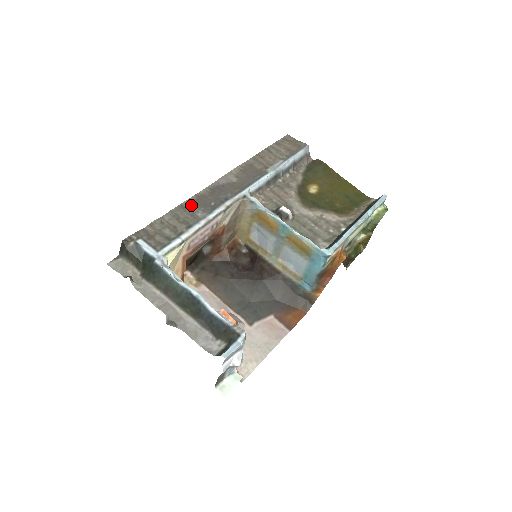
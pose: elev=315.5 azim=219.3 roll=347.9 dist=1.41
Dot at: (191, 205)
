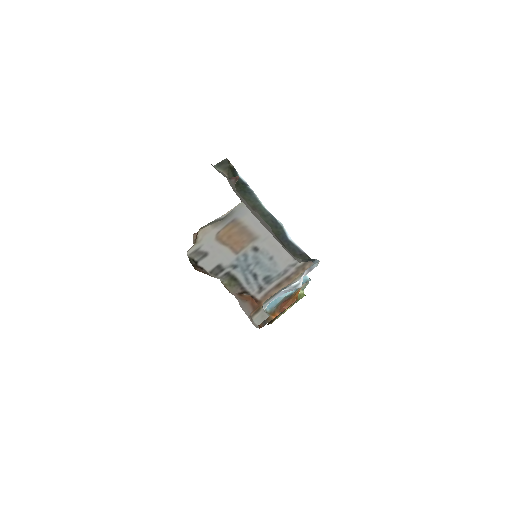
Dot at: occluded
